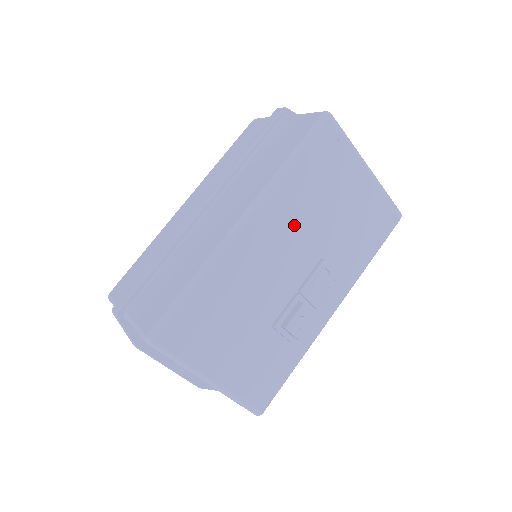
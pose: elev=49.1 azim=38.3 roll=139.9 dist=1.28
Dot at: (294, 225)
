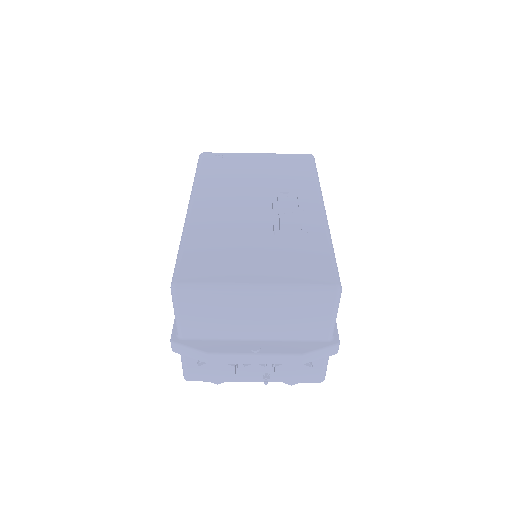
Dot at: (230, 191)
